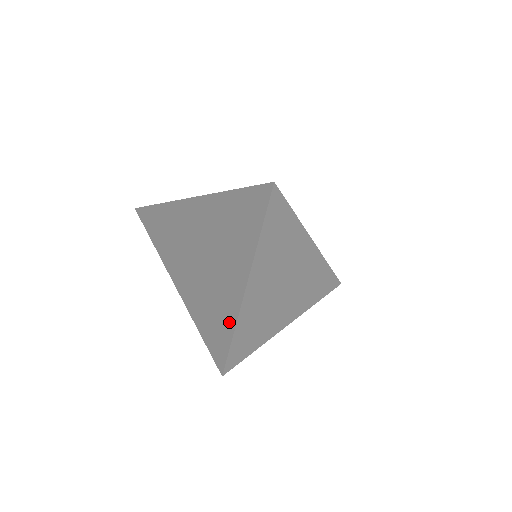
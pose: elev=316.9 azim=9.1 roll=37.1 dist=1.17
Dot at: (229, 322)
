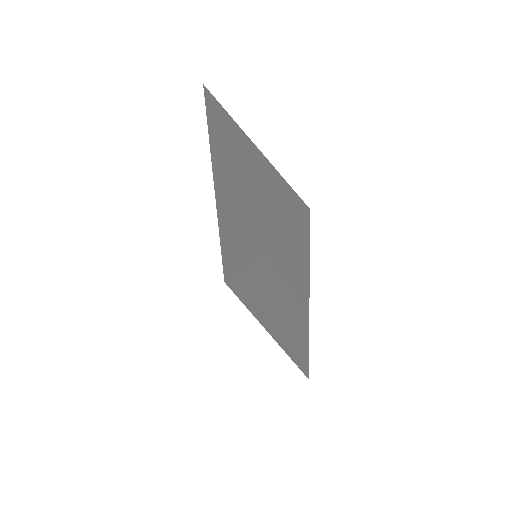
Dot at: (279, 221)
